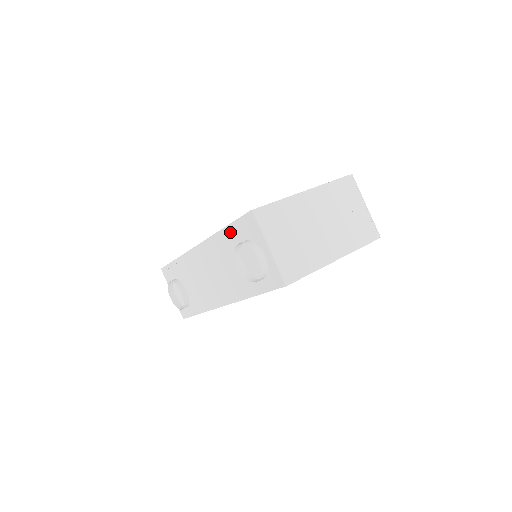
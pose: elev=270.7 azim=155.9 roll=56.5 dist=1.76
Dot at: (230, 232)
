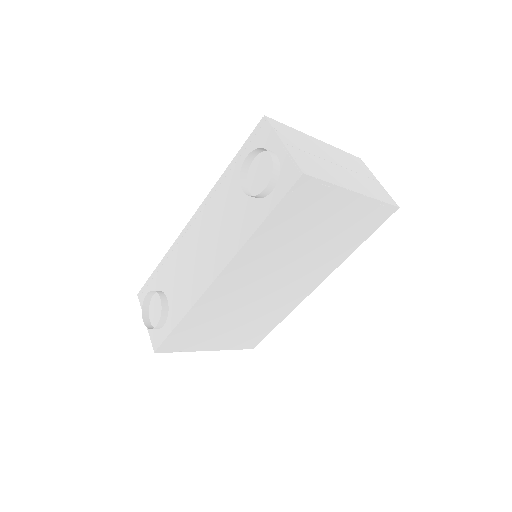
Dot at: (236, 164)
